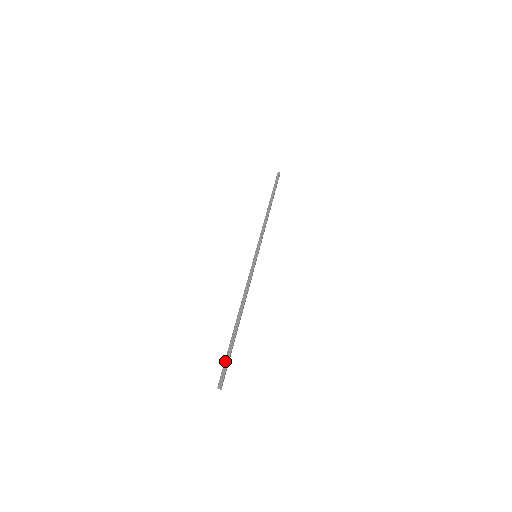
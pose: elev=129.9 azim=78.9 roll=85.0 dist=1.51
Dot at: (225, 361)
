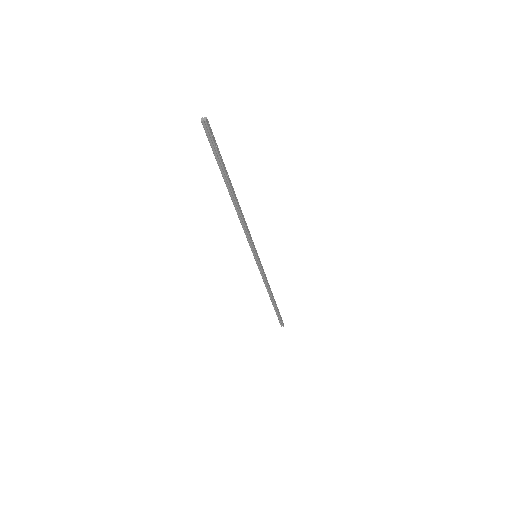
Dot at: (214, 147)
